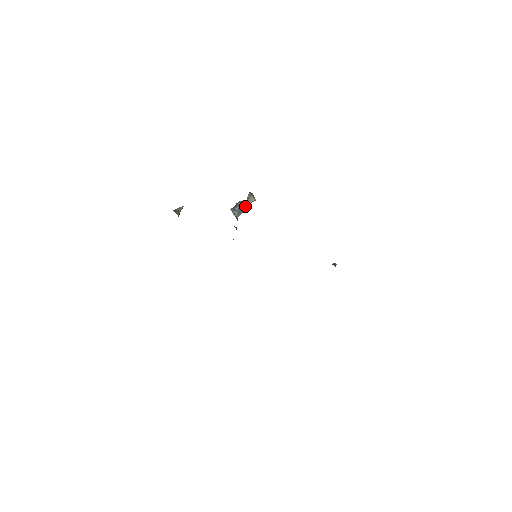
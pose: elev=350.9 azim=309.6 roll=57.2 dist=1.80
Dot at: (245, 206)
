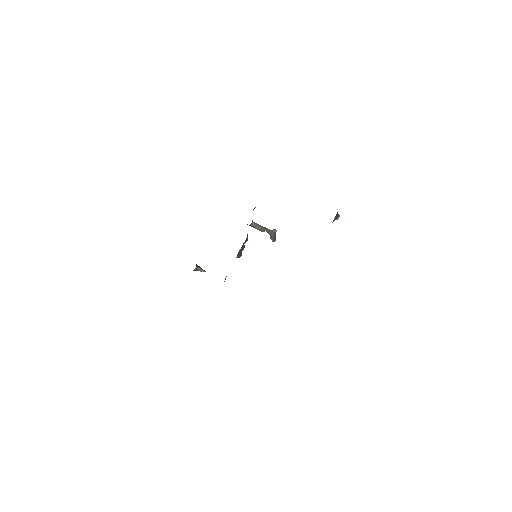
Dot at: (265, 228)
